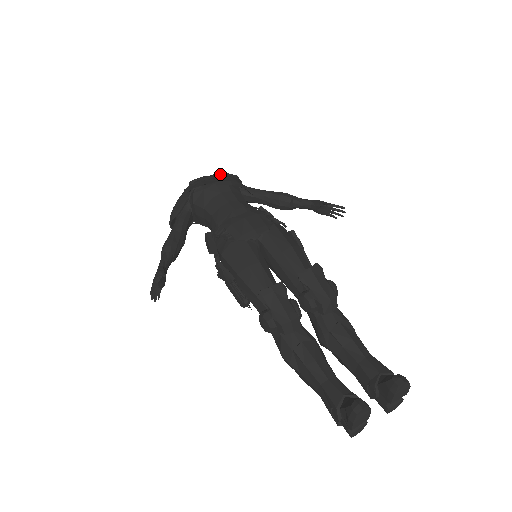
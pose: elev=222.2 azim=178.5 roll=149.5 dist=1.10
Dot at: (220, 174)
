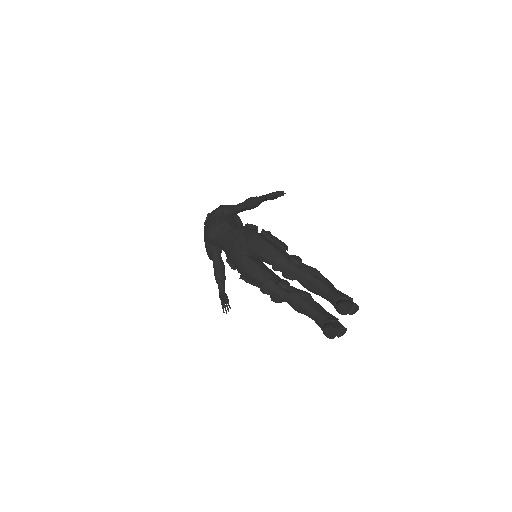
Dot at: (210, 218)
